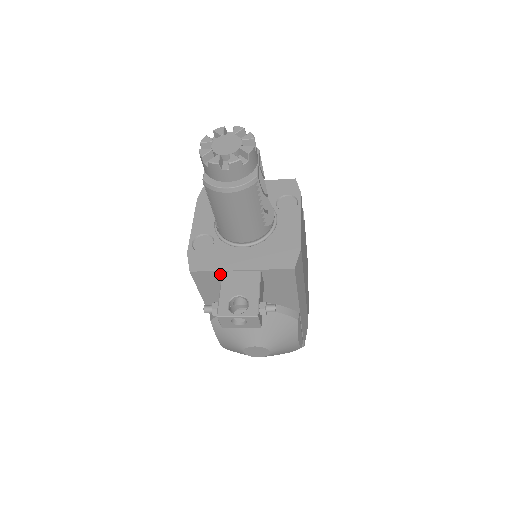
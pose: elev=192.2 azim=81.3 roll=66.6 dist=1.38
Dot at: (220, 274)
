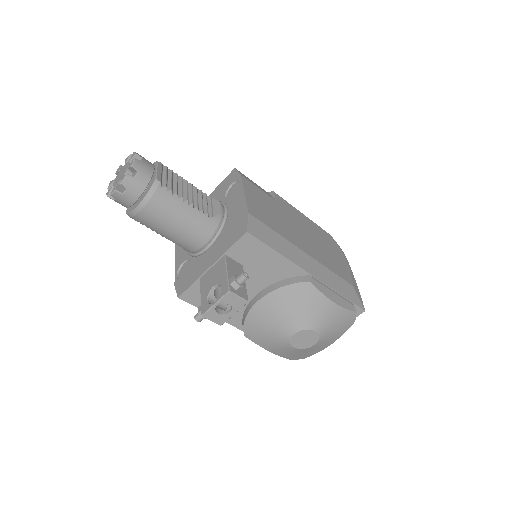
Dot at: occluded
